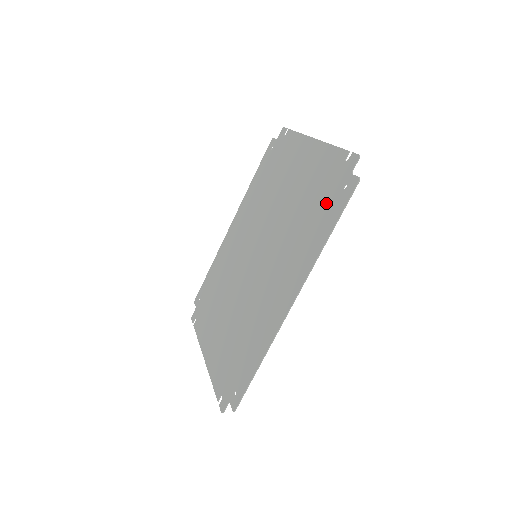
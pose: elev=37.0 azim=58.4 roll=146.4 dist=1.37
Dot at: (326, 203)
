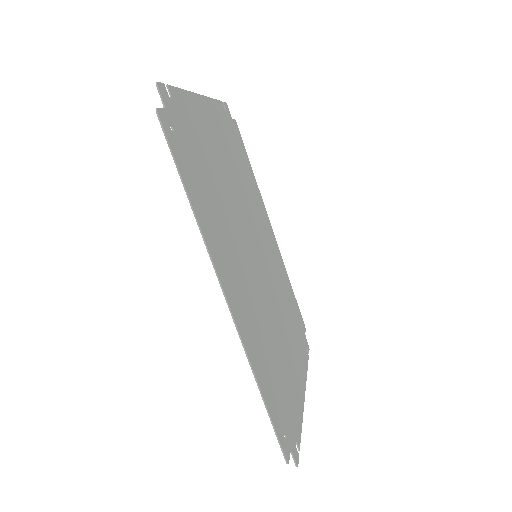
Dot at: (189, 160)
